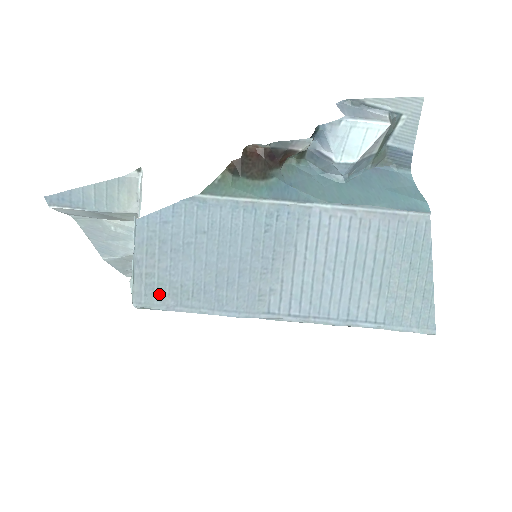
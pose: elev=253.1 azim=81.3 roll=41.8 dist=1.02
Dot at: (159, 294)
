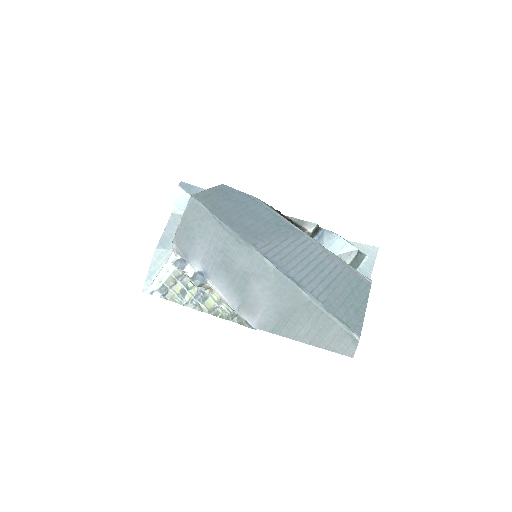
Dot at: (207, 202)
